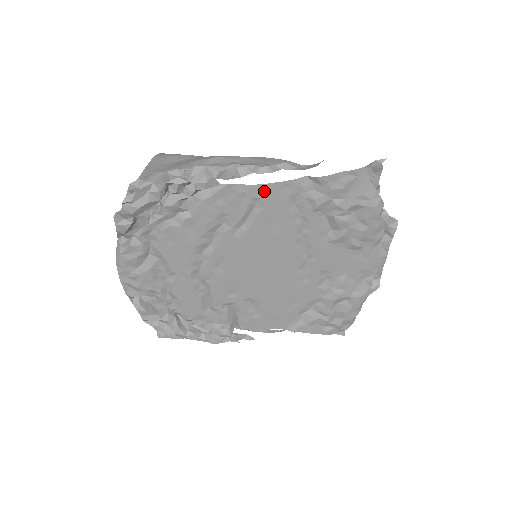
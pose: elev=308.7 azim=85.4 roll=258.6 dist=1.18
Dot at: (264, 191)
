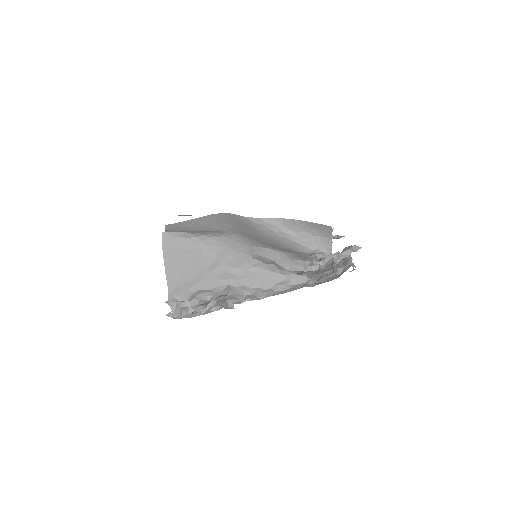
Dot at: occluded
